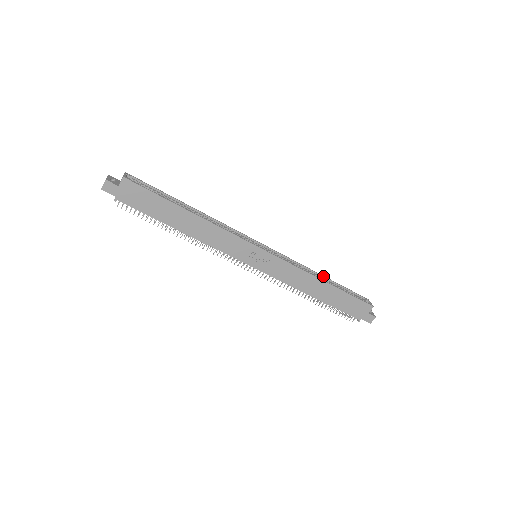
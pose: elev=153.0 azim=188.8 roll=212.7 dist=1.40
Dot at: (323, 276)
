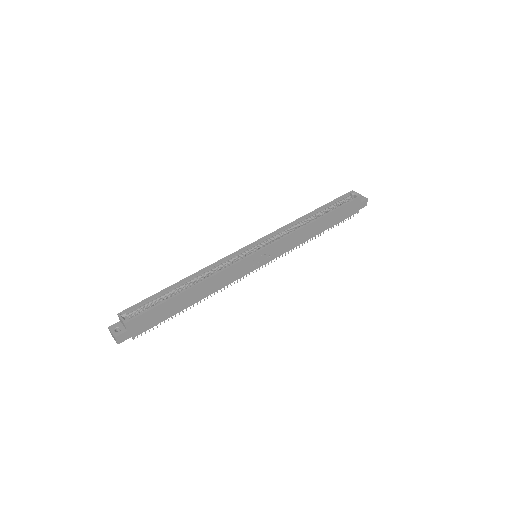
Dot at: (310, 213)
